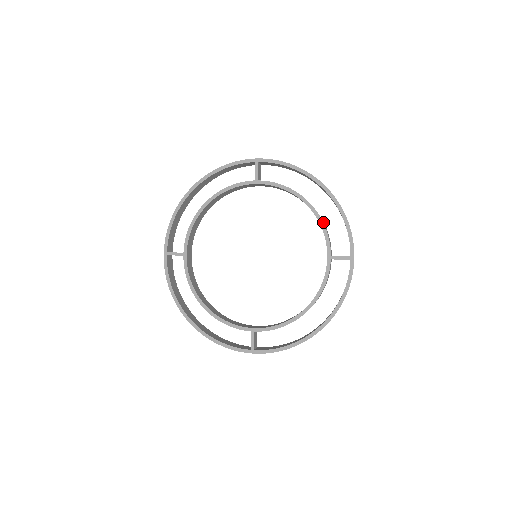
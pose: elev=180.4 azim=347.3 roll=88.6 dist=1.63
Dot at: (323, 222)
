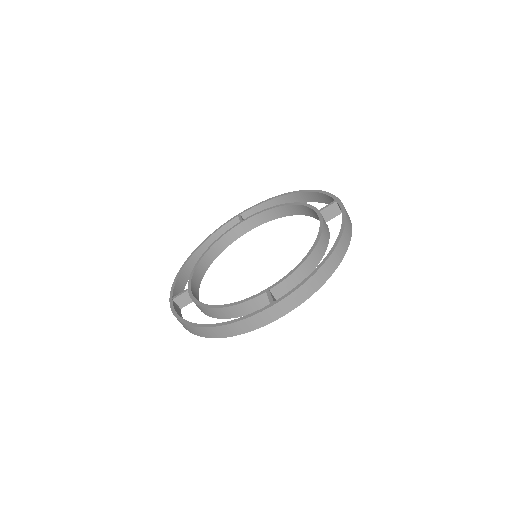
Dot at: occluded
